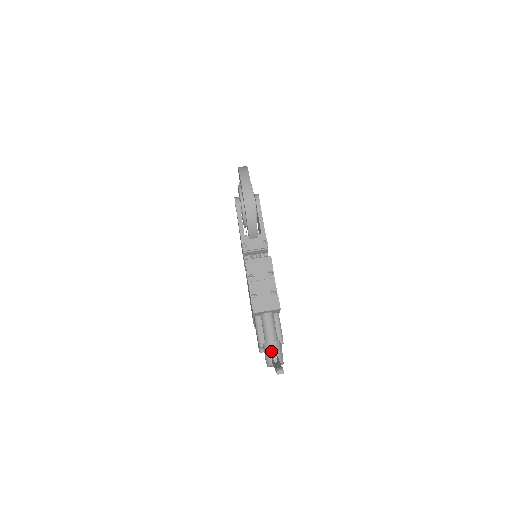
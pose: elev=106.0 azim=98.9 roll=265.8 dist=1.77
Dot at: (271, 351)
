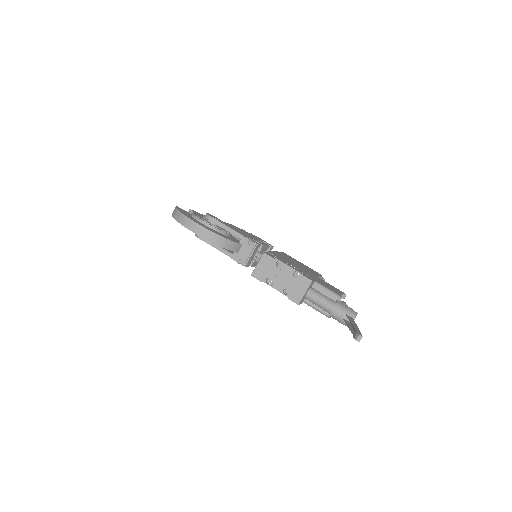
Dot at: (339, 316)
